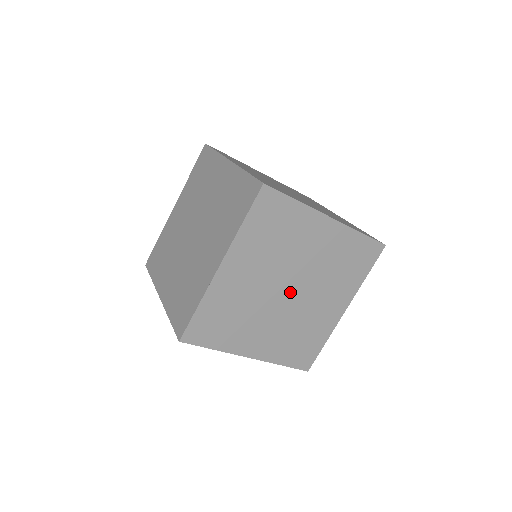
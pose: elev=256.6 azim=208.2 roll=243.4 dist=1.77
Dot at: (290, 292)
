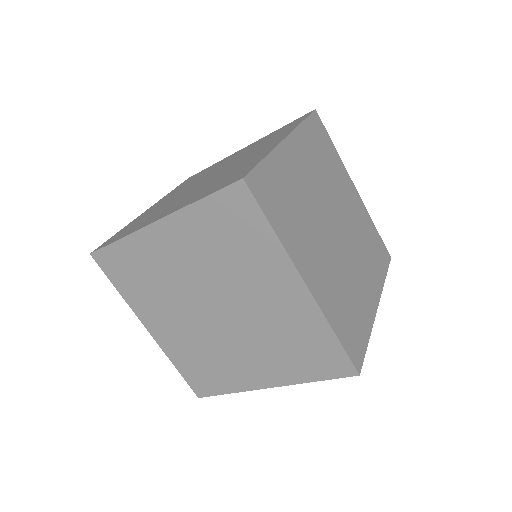
Dot at: (336, 228)
